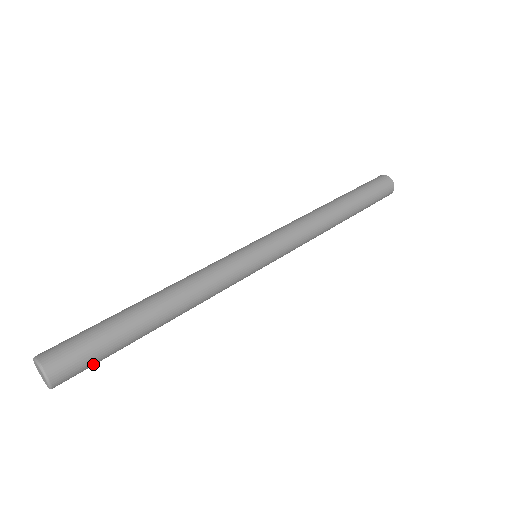
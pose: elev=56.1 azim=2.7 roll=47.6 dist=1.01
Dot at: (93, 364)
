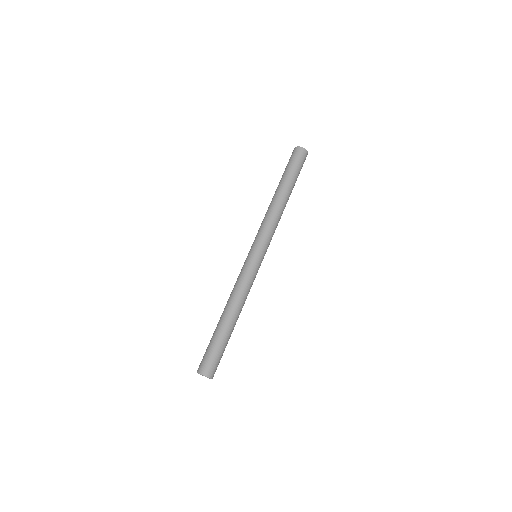
Dot at: occluded
